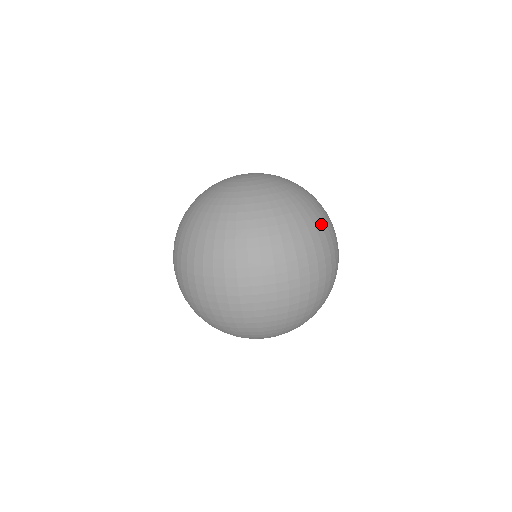
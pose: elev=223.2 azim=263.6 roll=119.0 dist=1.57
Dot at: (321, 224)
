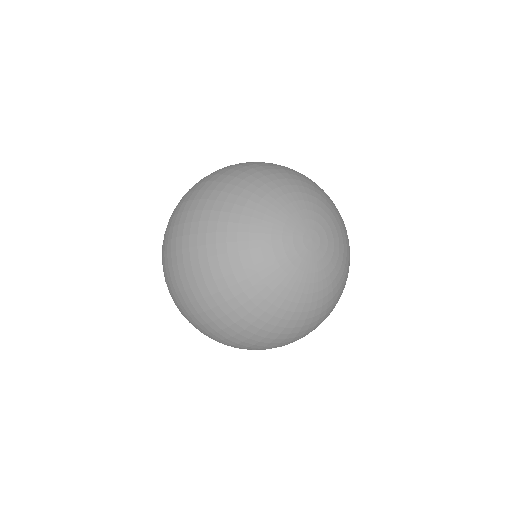
Dot at: occluded
